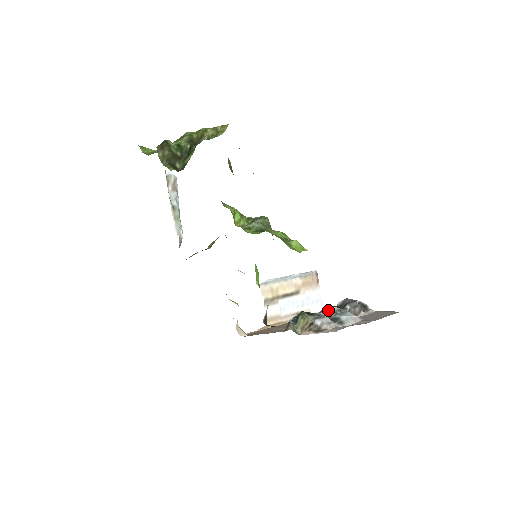
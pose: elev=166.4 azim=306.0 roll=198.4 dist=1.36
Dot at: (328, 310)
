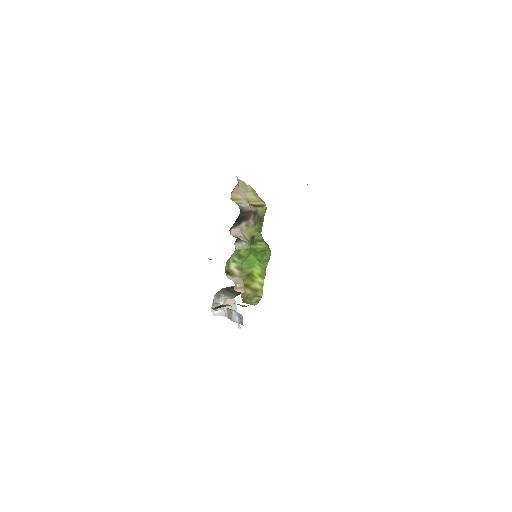
Dot at: occluded
